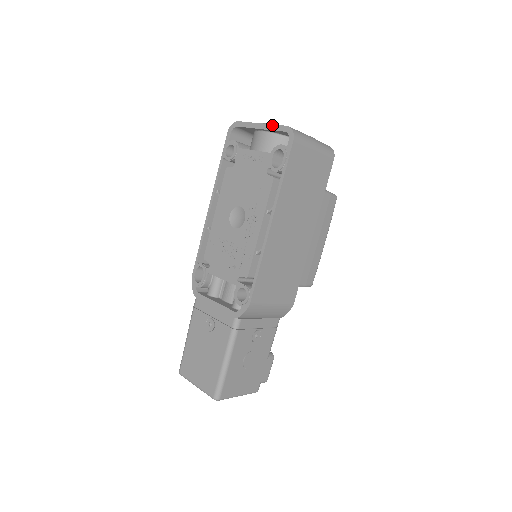
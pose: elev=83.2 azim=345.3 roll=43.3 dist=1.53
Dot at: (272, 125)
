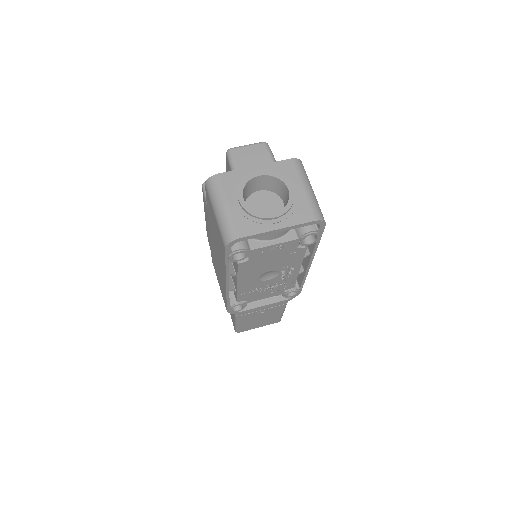
Dot at: (295, 226)
